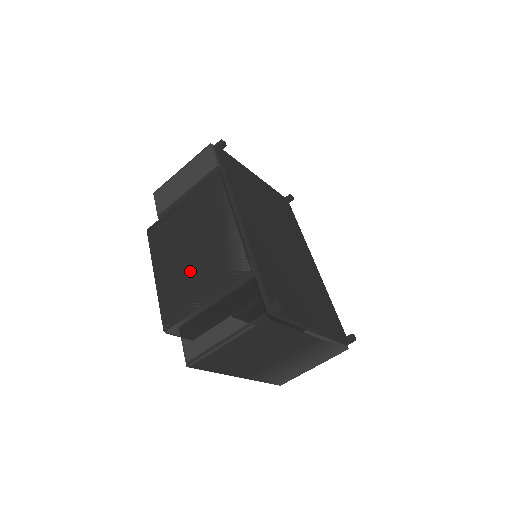
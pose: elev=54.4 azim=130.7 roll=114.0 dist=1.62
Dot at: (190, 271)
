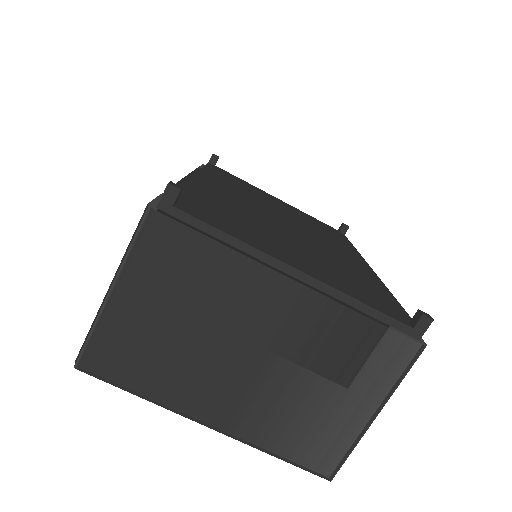
Dot at: occluded
